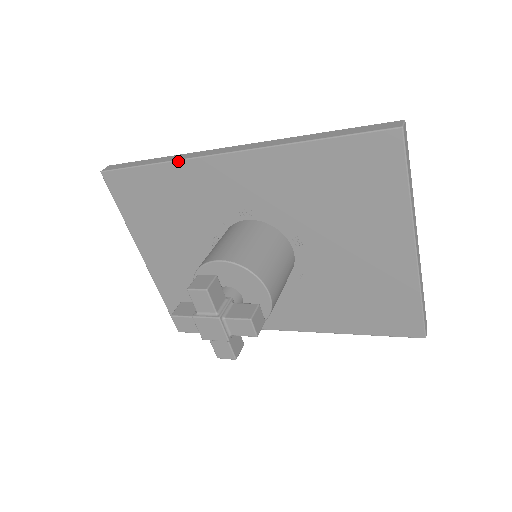
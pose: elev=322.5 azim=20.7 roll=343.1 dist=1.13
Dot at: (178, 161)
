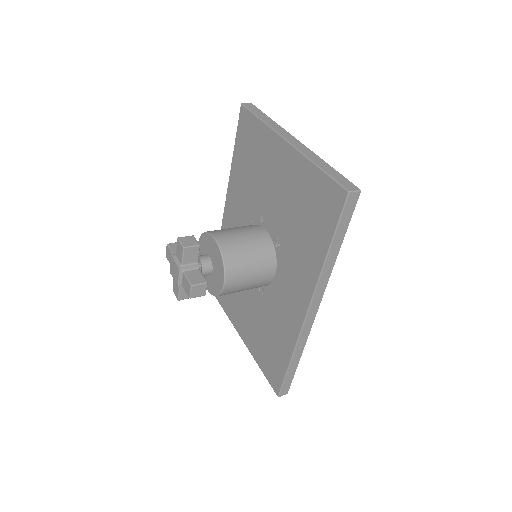
Dot at: occluded
